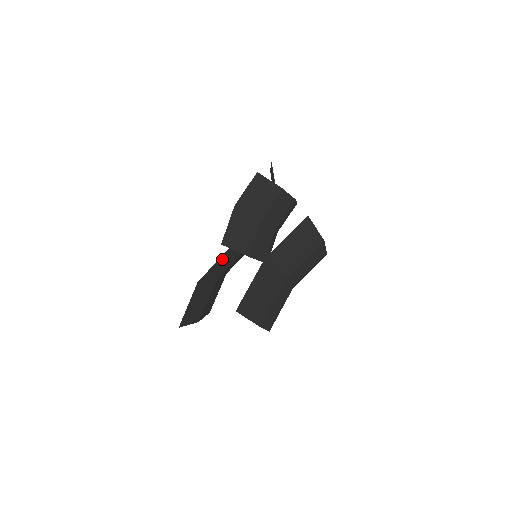
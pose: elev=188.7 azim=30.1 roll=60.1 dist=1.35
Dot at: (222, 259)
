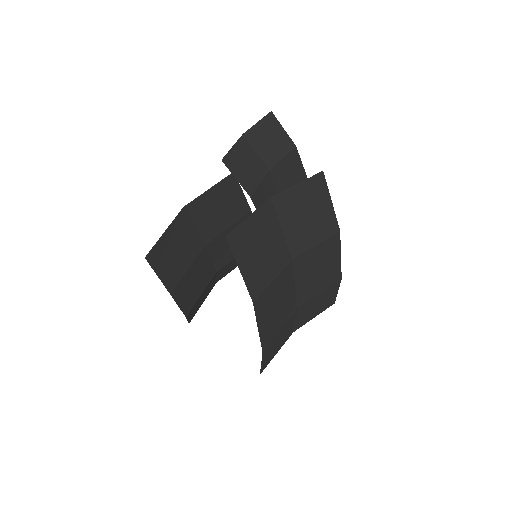
Dot at: (218, 193)
